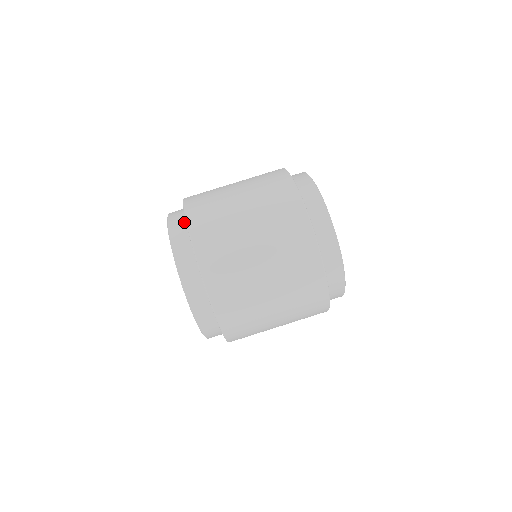
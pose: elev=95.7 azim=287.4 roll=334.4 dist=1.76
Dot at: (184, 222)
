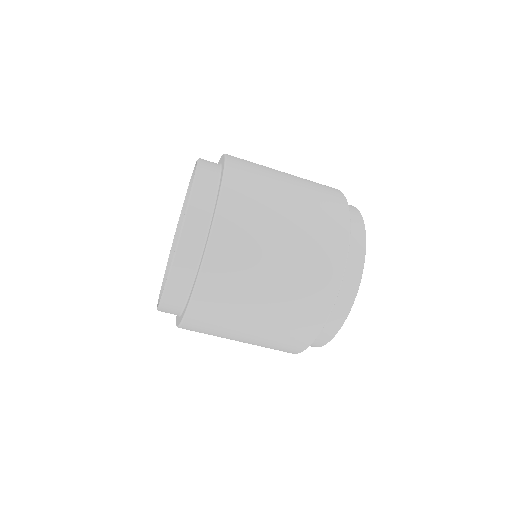
Dot at: (203, 237)
